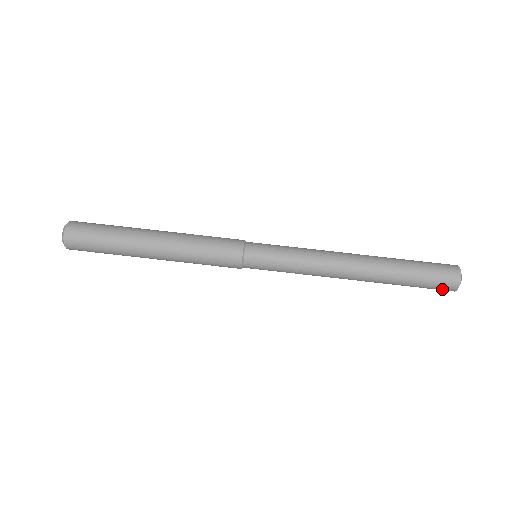
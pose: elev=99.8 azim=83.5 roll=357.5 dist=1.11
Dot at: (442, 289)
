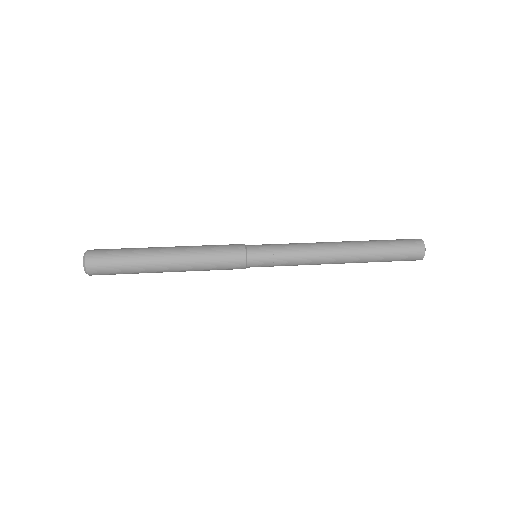
Dot at: (412, 243)
